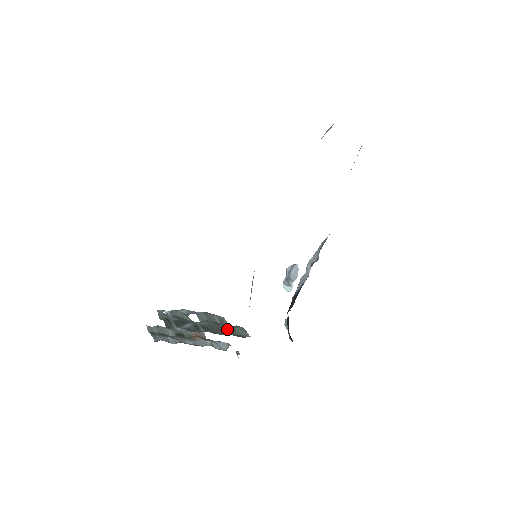
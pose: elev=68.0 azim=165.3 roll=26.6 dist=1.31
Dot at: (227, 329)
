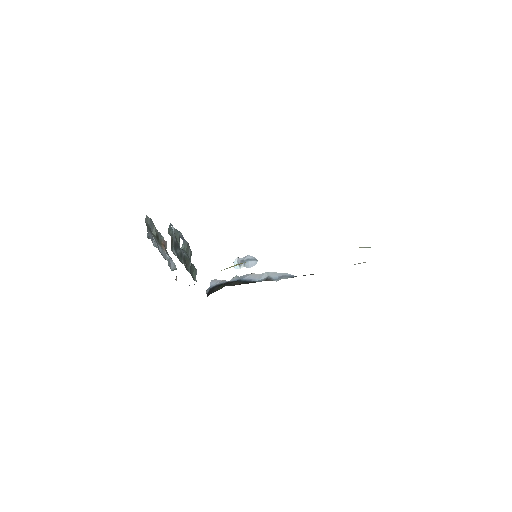
Dot at: (191, 267)
